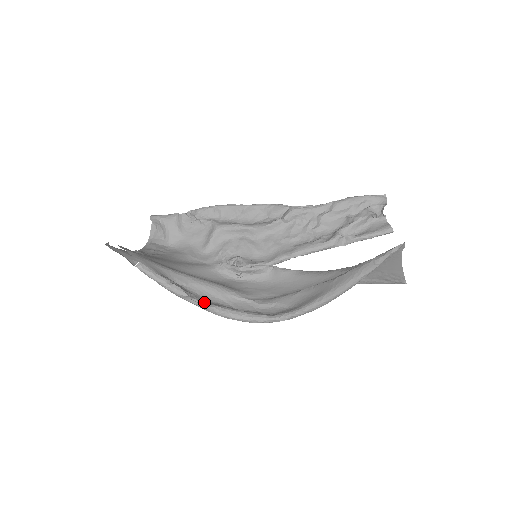
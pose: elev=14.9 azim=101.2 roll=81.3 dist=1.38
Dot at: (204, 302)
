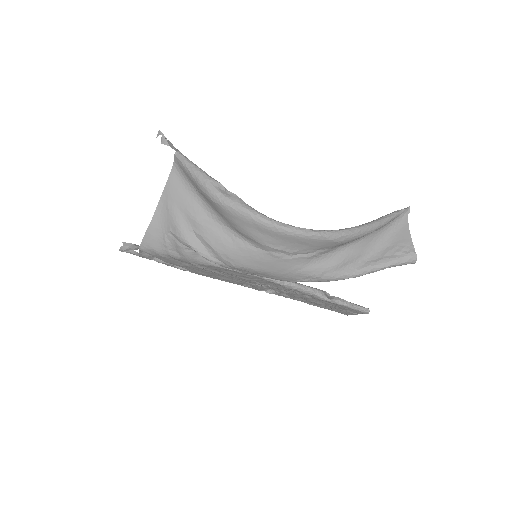
Dot at: occluded
